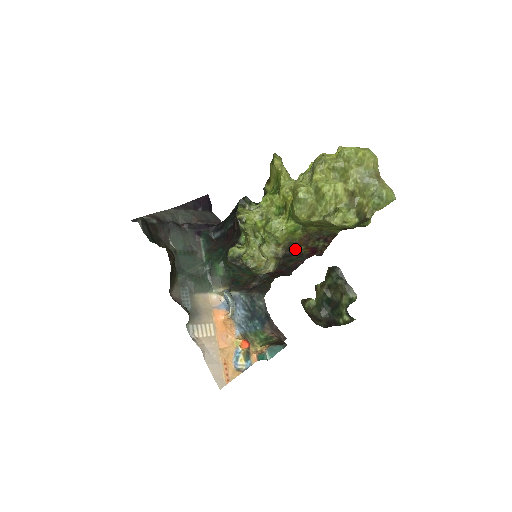
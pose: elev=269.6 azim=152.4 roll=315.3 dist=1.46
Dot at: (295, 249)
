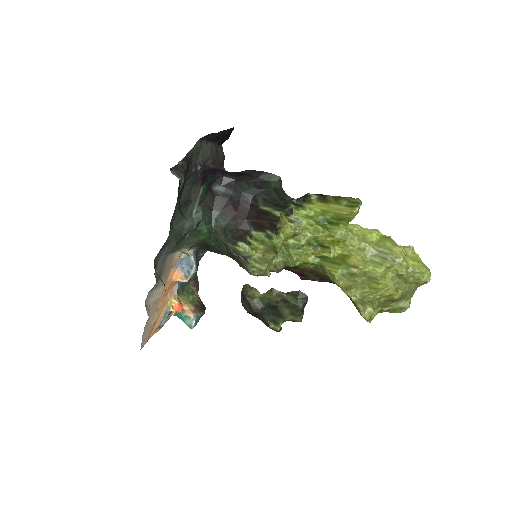
Dot at: (291, 267)
